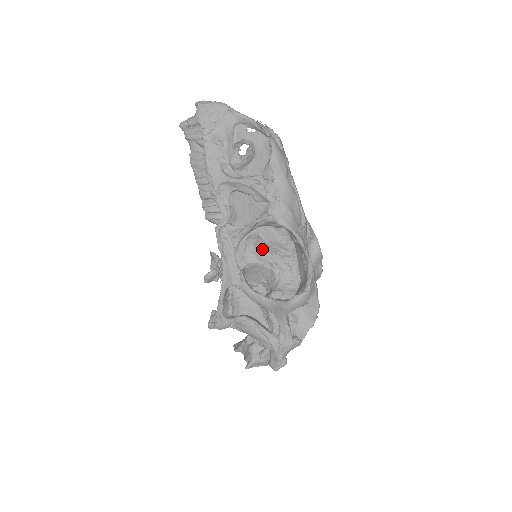
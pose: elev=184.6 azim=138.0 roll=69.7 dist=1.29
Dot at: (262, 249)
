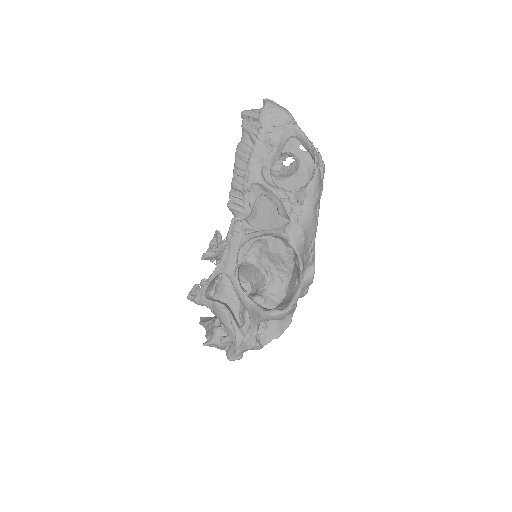
Dot at: (265, 255)
